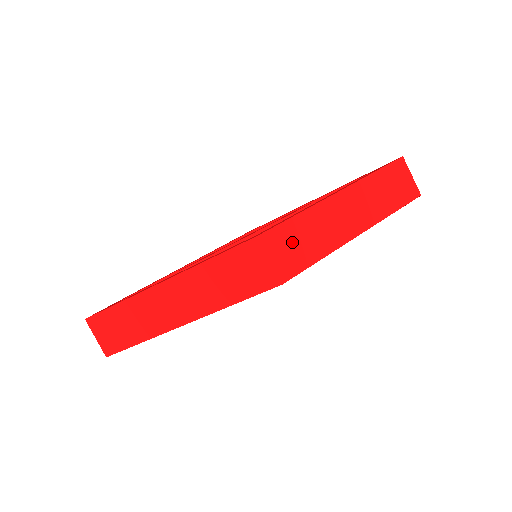
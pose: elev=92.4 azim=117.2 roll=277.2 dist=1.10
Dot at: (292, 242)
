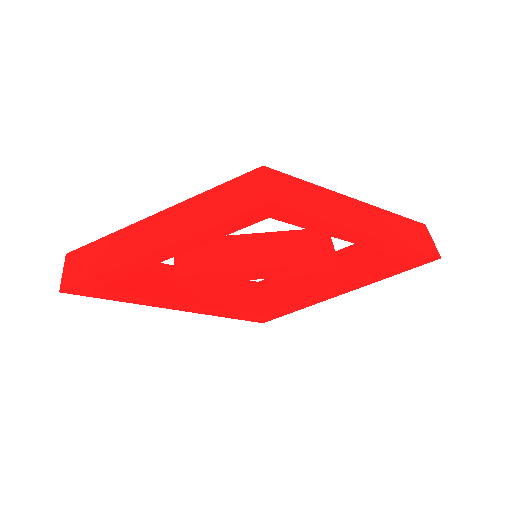
Dot at: (293, 190)
